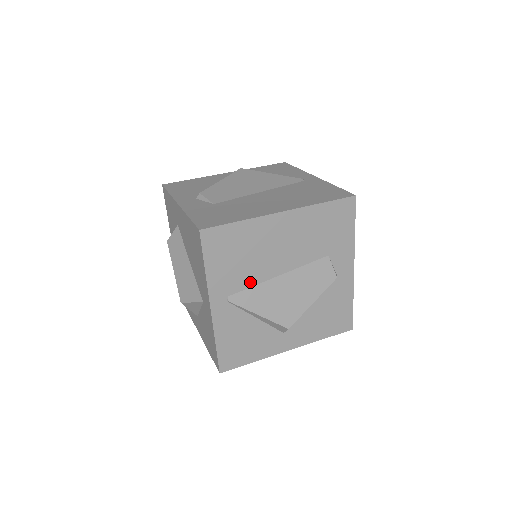
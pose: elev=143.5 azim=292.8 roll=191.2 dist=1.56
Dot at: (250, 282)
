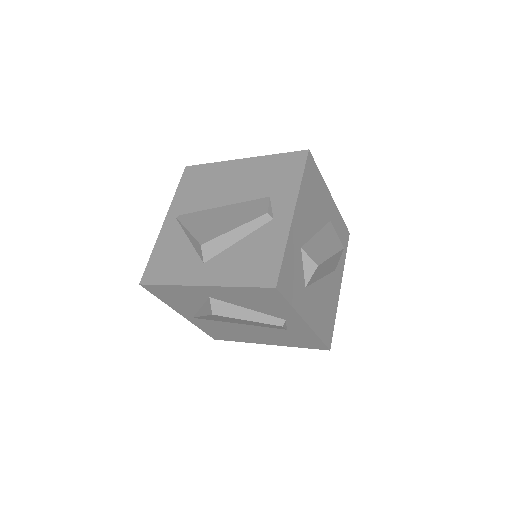
Dot at: (199, 208)
